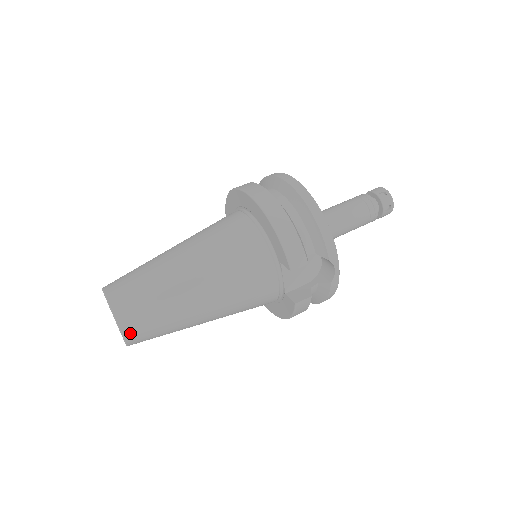
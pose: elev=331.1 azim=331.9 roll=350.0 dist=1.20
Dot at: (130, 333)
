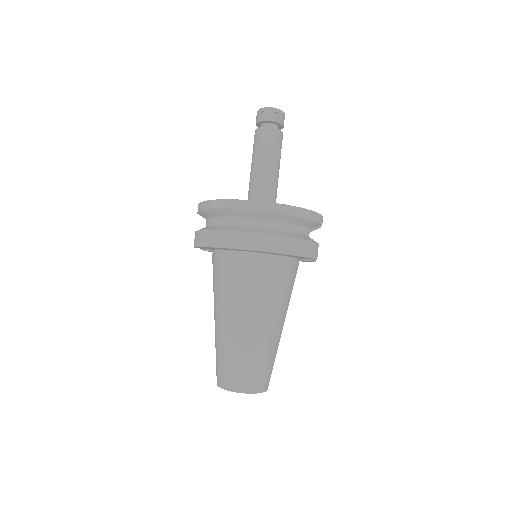
Dot at: occluded
